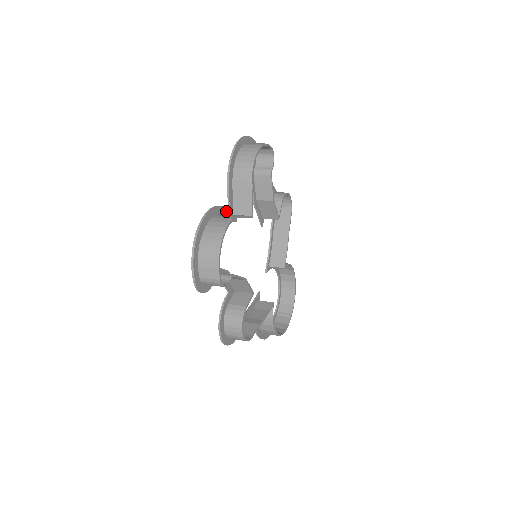
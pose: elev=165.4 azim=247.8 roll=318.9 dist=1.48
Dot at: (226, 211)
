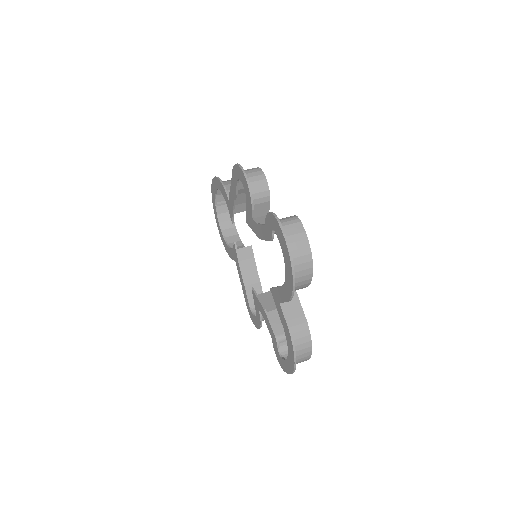
Dot at: (282, 310)
